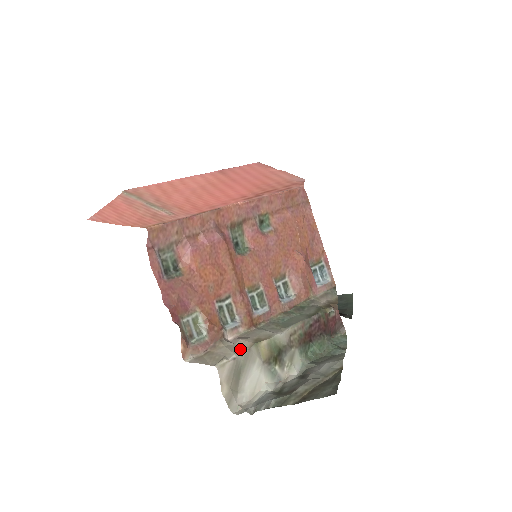
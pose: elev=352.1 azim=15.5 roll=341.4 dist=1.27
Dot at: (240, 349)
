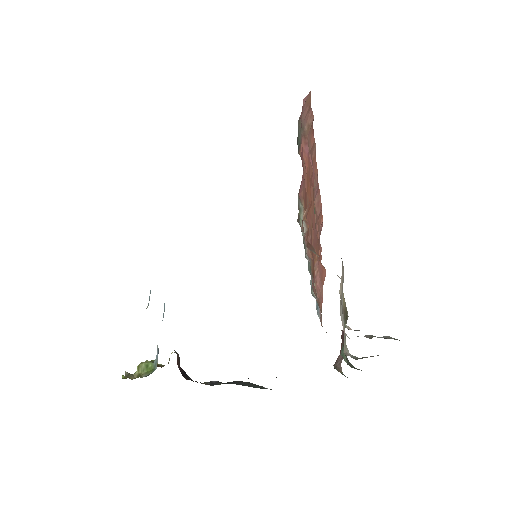
Dot at: occluded
